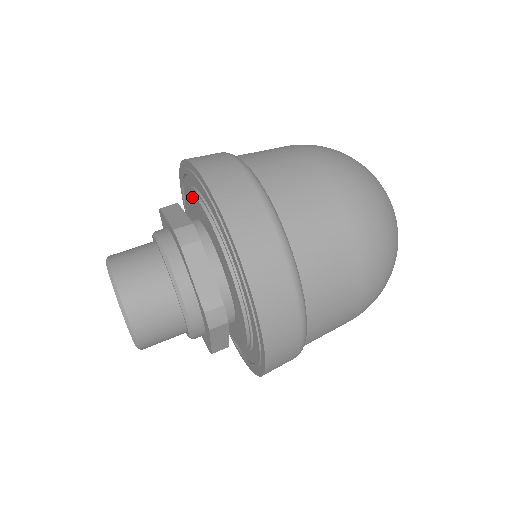
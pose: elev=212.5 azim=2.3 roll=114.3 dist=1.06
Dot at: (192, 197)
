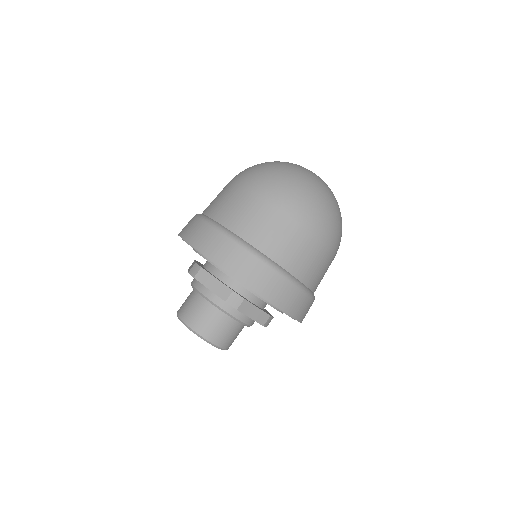
Dot at: occluded
